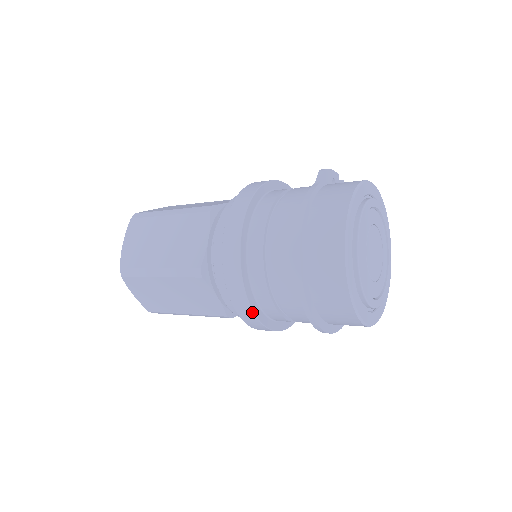
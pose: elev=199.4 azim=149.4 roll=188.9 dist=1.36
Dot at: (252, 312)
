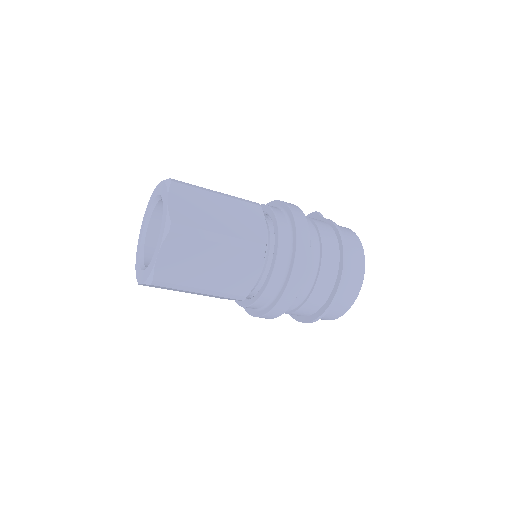
Dot at: (300, 289)
